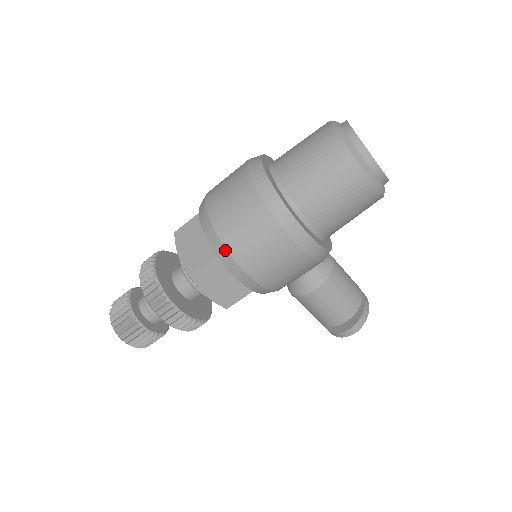
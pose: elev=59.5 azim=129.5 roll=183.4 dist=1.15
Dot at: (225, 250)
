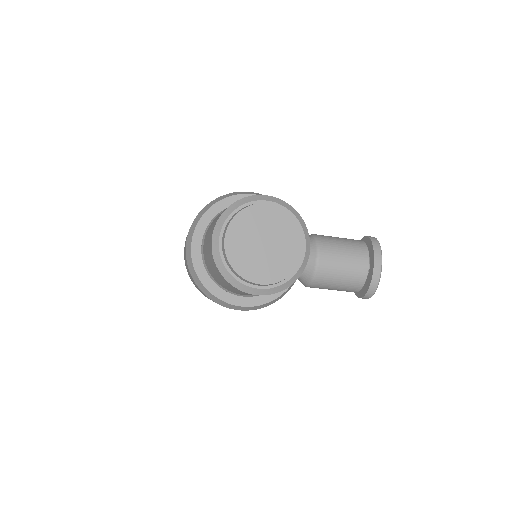
Dot at: occluded
